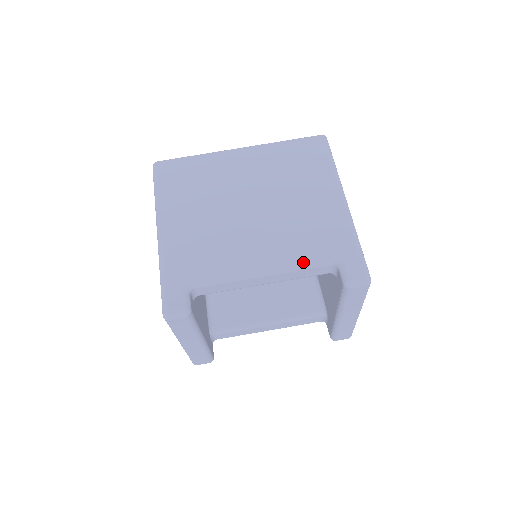
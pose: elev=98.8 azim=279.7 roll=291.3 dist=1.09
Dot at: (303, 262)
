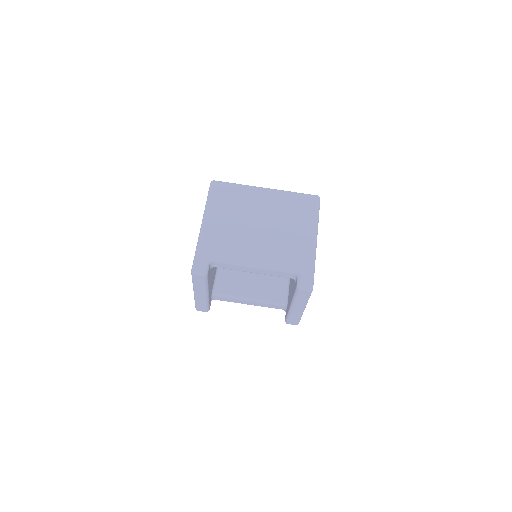
Dot at: (279, 267)
